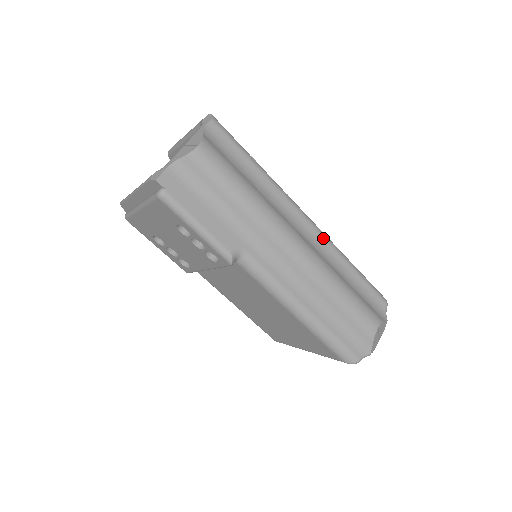
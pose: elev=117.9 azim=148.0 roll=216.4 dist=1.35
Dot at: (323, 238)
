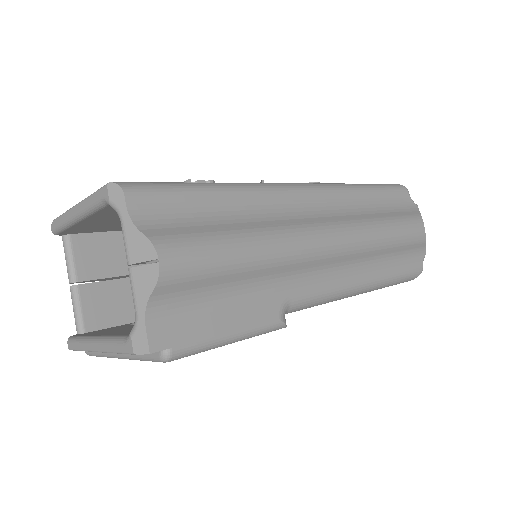
Dot at: (329, 192)
